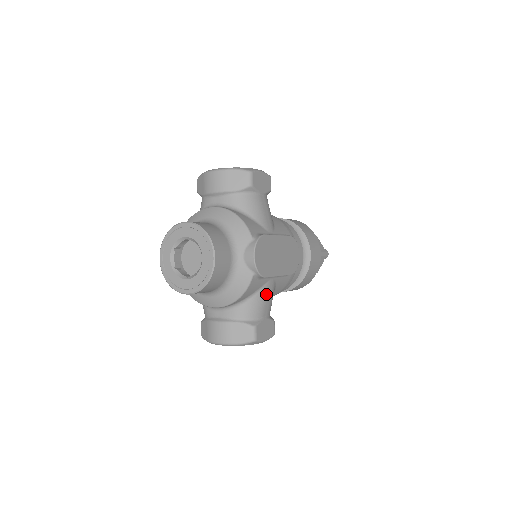
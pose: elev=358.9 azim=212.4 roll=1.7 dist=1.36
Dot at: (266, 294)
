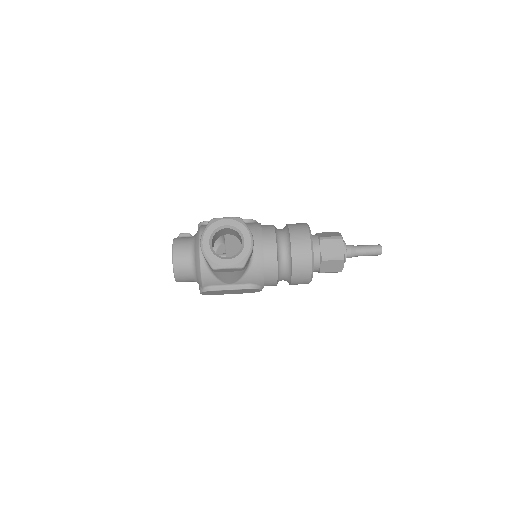
Dot at: occluded
